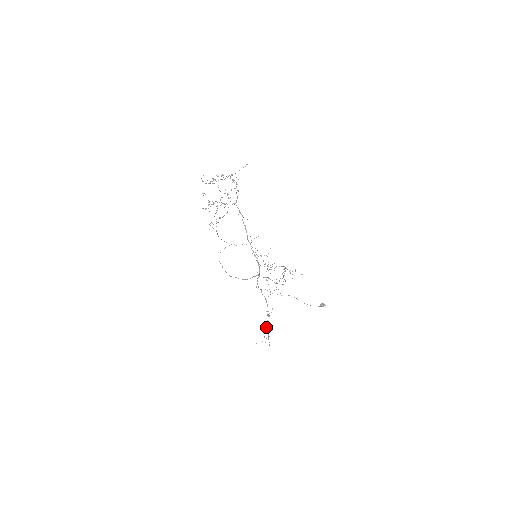
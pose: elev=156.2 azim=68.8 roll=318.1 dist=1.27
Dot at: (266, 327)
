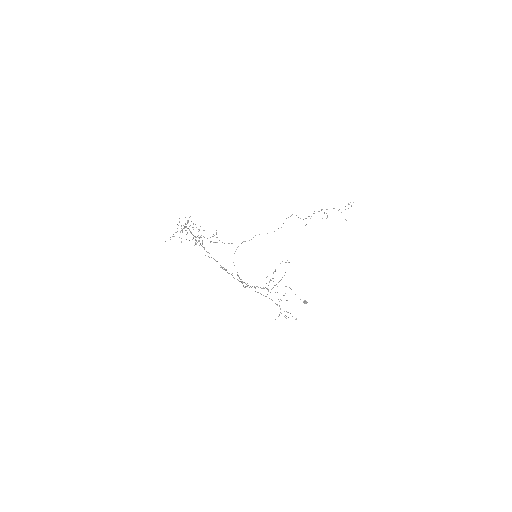
Dot at: occluded
